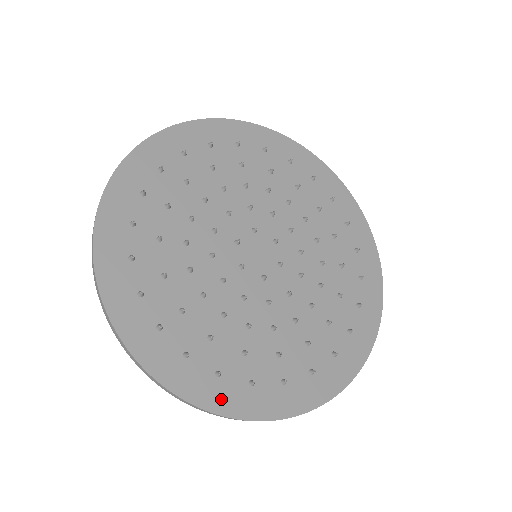
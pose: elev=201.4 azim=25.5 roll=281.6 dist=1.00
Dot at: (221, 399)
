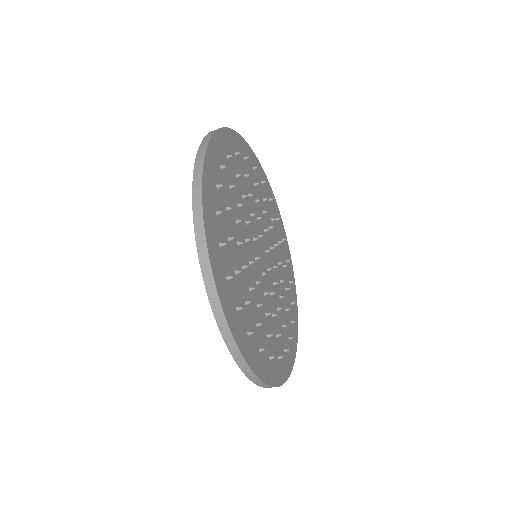
Dot at: (209, 214)
